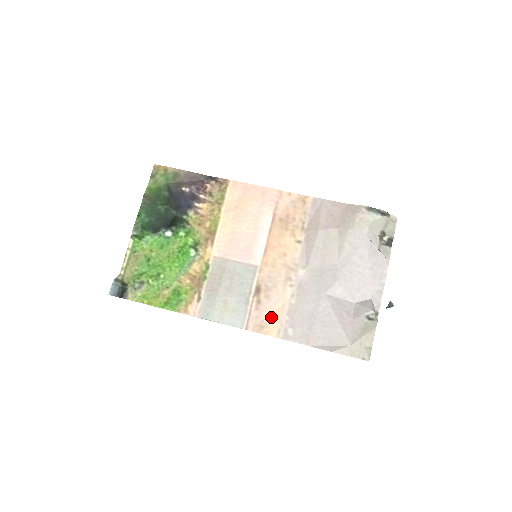
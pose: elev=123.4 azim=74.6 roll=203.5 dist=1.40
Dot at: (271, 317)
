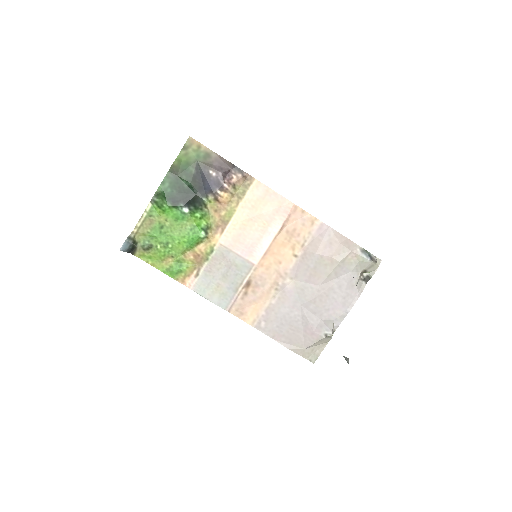
Dot at: (252, 308)
